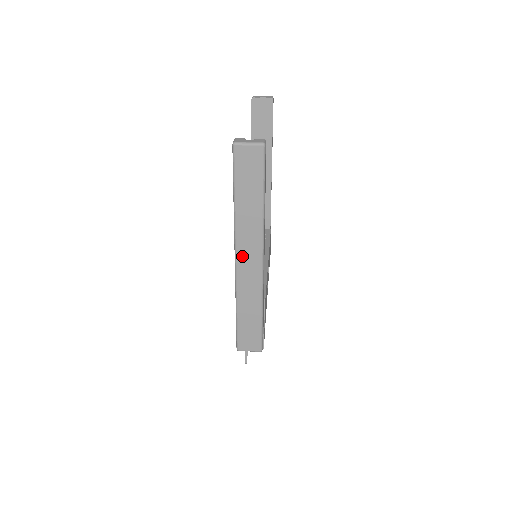
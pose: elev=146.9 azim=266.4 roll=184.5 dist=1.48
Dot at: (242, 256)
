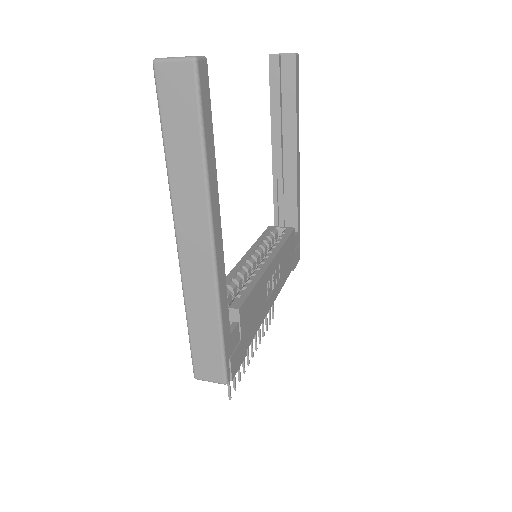
Dot at: (184, 238)
